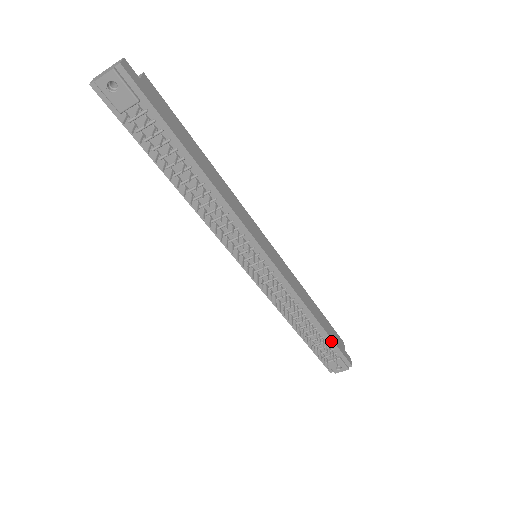
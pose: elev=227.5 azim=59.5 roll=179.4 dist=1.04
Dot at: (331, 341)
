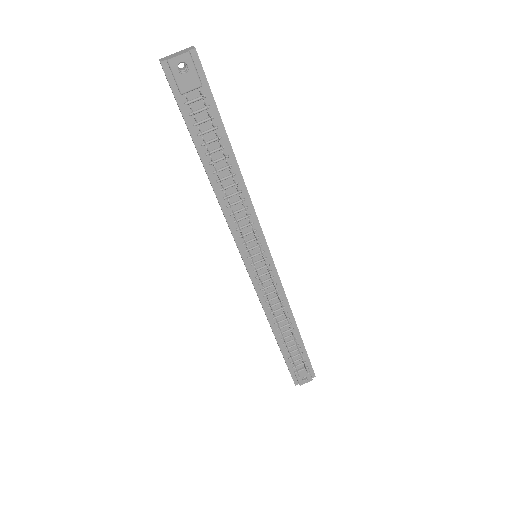
Dot at: (303, 348)
